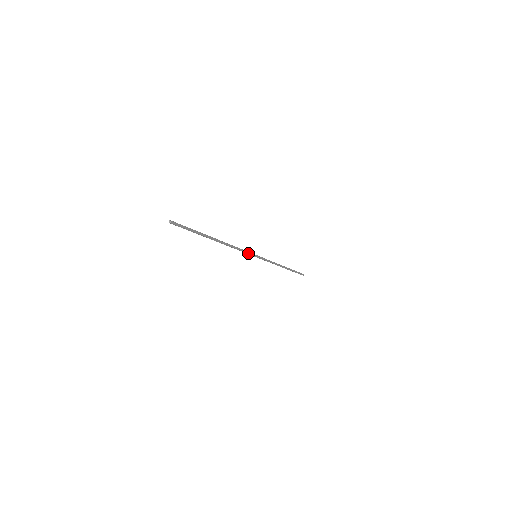
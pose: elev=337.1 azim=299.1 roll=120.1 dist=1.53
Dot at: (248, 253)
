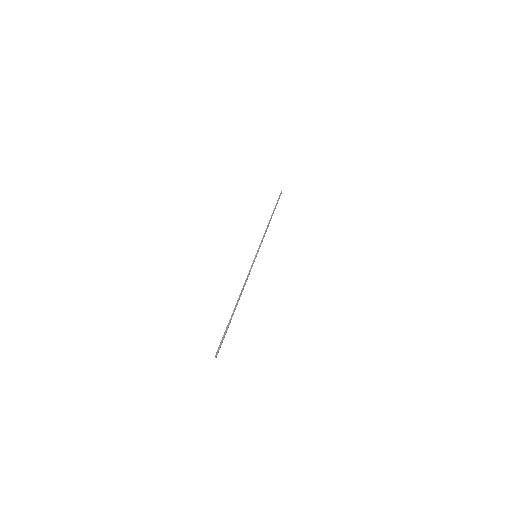
Dot at: occluded
